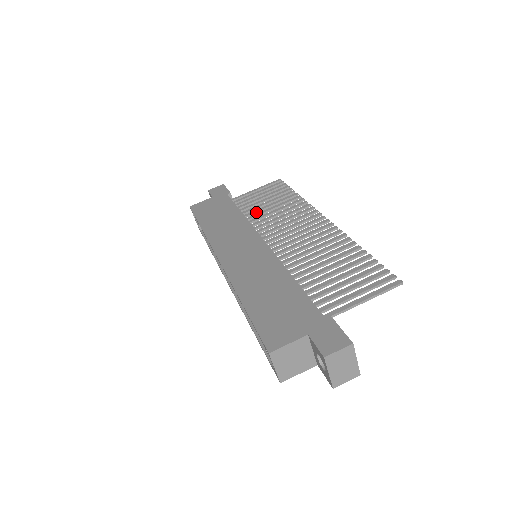
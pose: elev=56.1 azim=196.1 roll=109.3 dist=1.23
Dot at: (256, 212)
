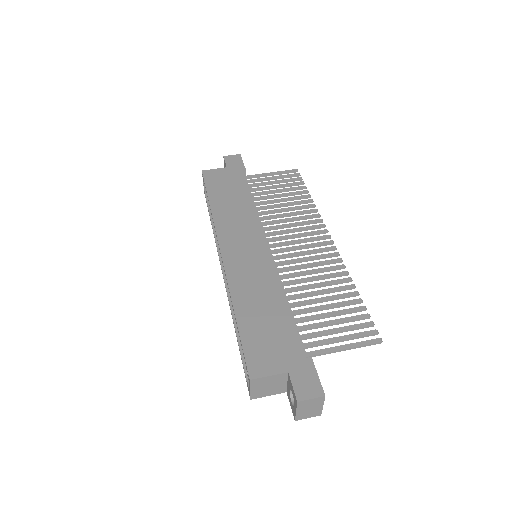
Dot at: (266, 203)
